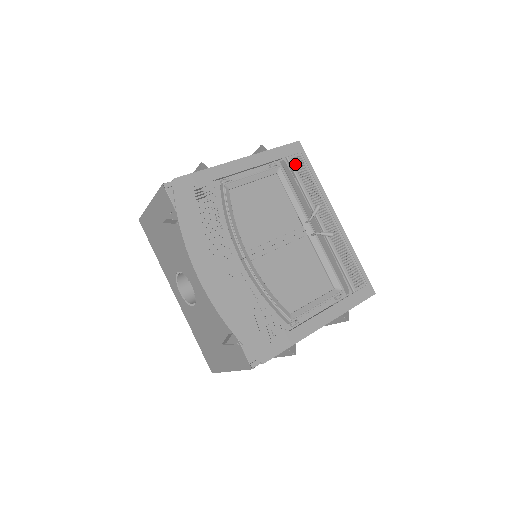
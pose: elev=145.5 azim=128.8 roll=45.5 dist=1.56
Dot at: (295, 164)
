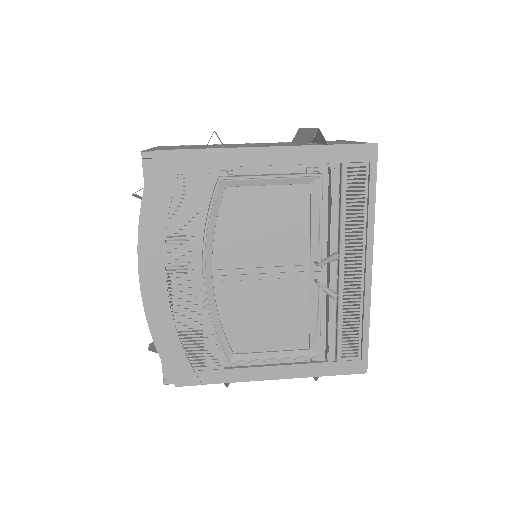
Dot at: (350, 177)
